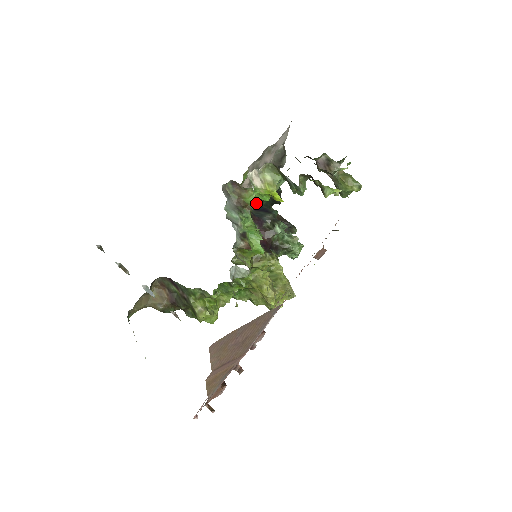
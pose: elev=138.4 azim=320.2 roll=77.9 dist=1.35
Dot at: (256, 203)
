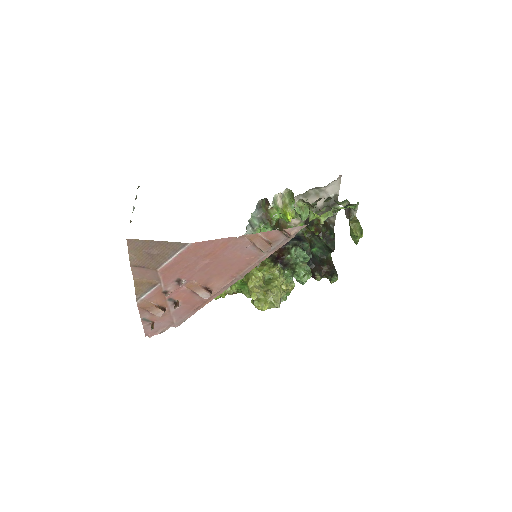
Dot at: (299, 234)
